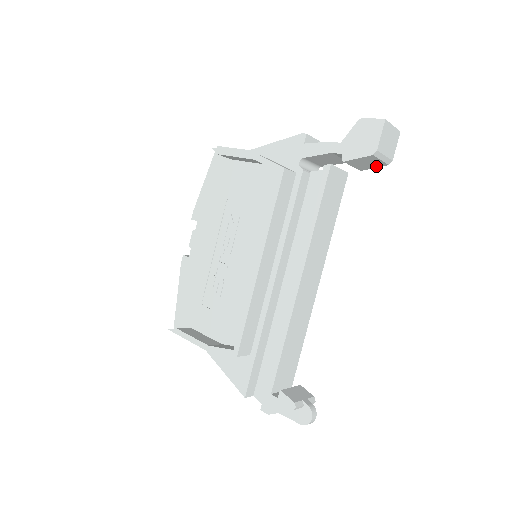
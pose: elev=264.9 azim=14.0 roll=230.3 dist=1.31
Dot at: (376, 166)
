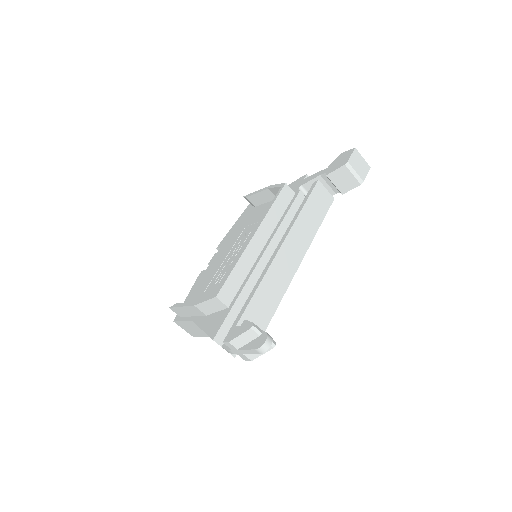
Dot at: (352, 187)
